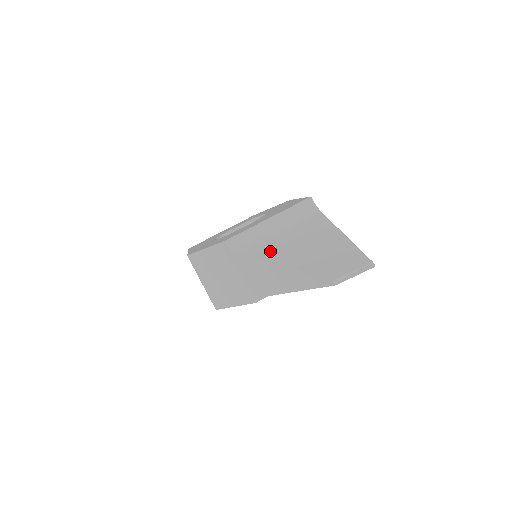
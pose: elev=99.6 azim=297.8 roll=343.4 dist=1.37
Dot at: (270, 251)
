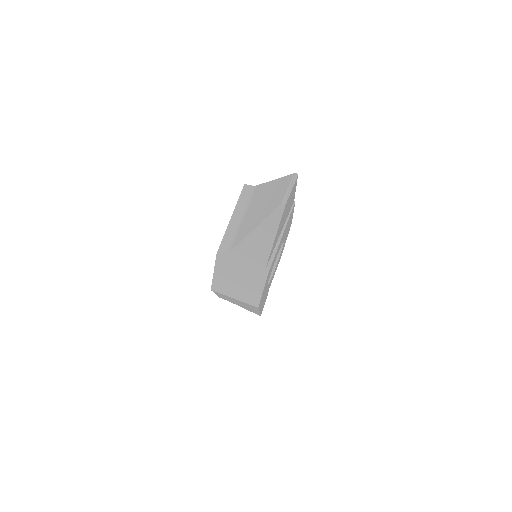
Dot at: (244, 231)
